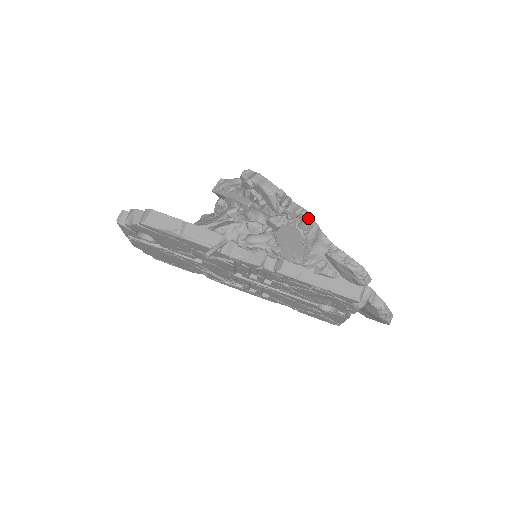
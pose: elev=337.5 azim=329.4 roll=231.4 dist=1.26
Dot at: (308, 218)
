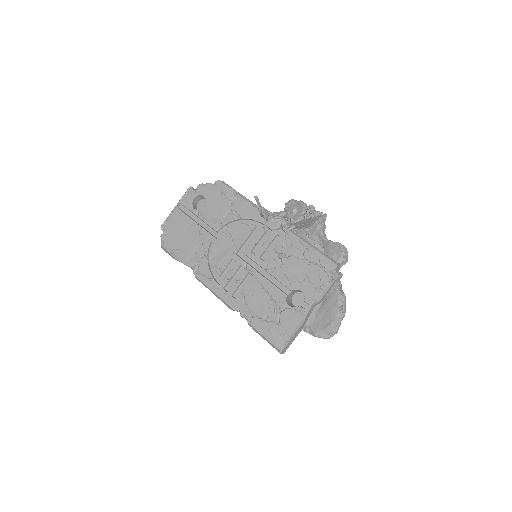
Dot at: (325, 214)
